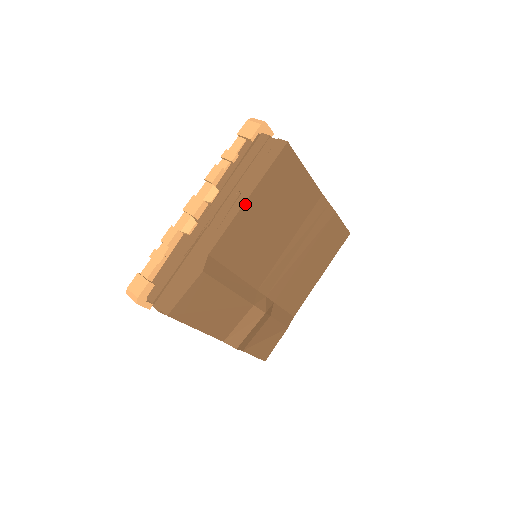
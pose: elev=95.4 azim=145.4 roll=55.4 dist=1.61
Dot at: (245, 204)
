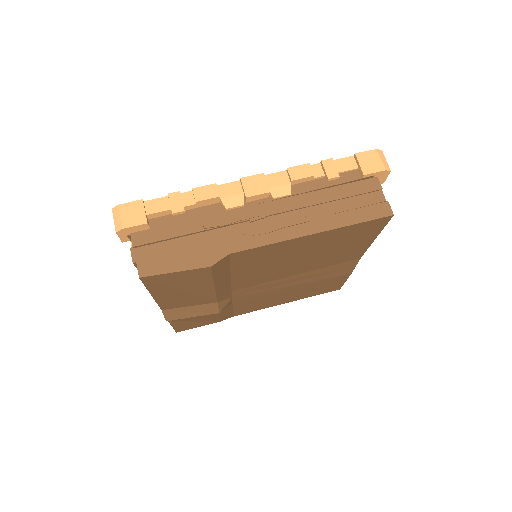
Dot at: (305, 236)
